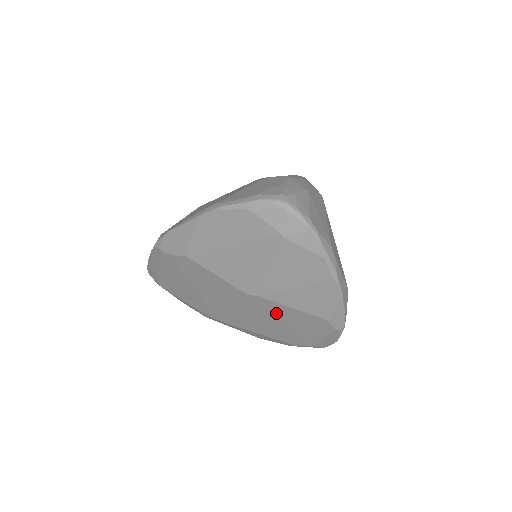
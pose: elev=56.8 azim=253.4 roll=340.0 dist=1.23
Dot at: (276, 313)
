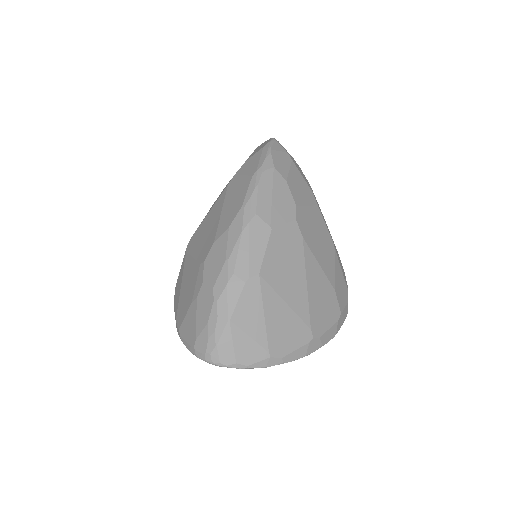
Dot at: occluded
